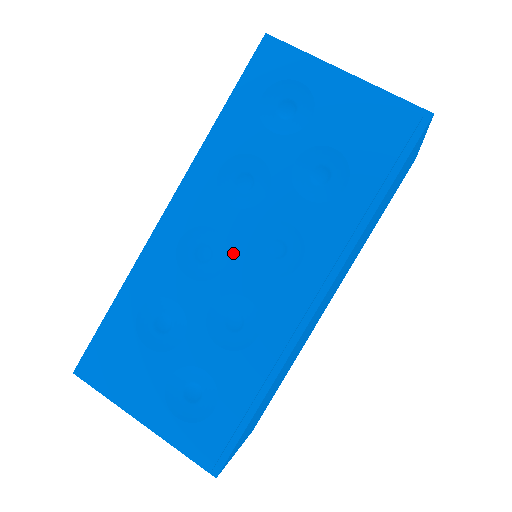
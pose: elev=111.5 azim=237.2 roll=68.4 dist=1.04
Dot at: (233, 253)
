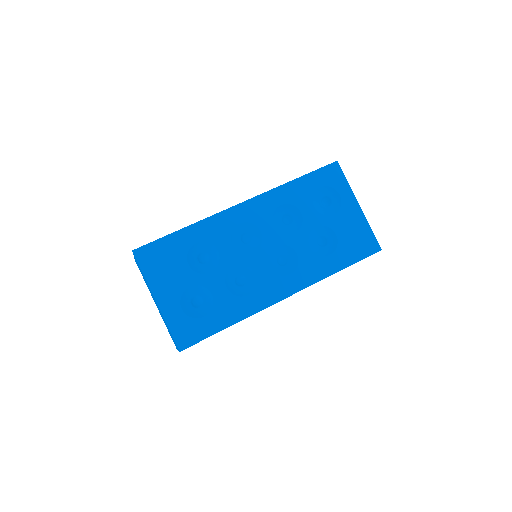
Dot at: (262, 248)
